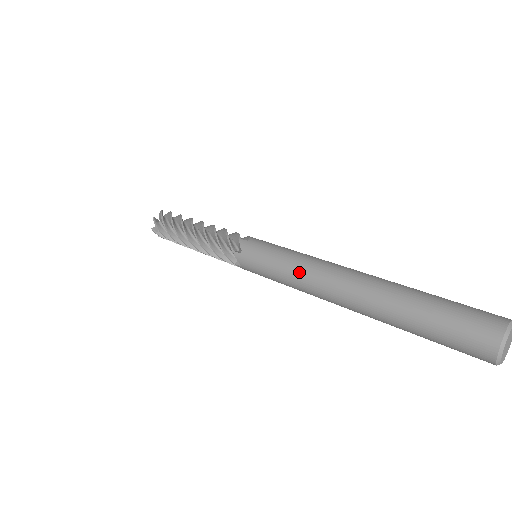
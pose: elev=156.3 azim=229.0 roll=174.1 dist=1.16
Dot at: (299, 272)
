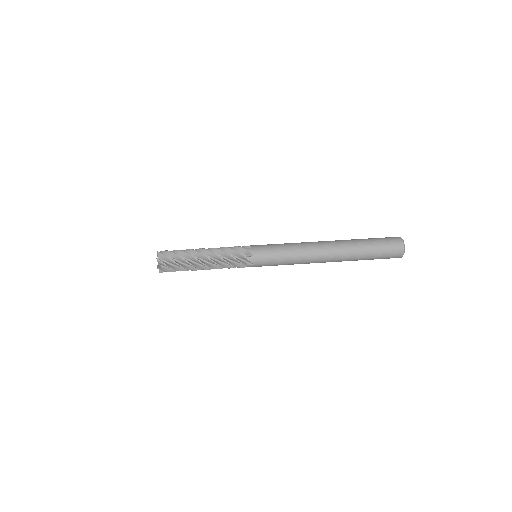
Dot at: (298, 262)
